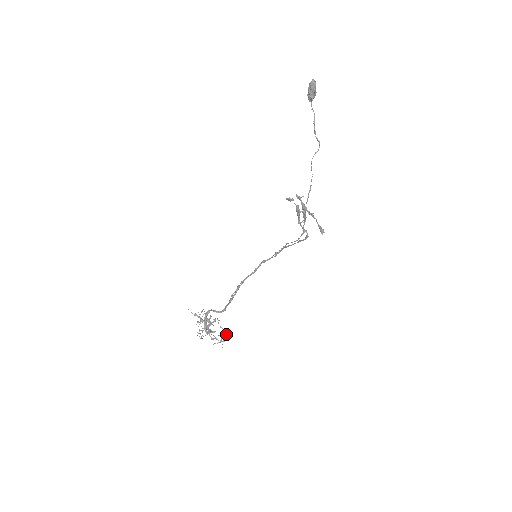
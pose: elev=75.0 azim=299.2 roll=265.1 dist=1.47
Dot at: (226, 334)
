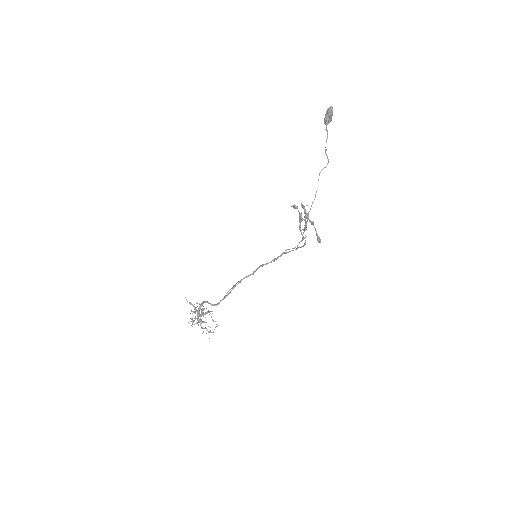
Dot at: (216, 326)
